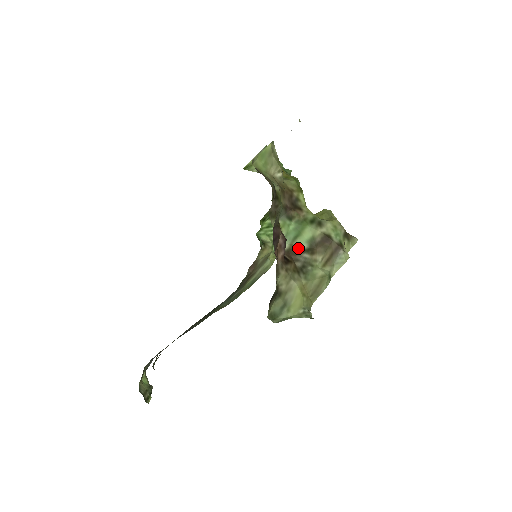
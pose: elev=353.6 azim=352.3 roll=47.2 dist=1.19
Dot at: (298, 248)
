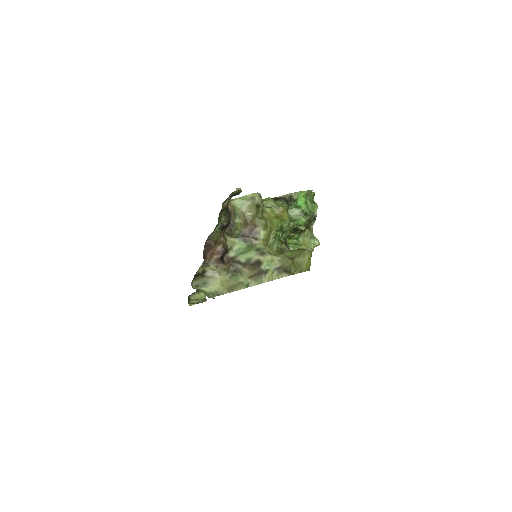
Dot at: (238, 260)
